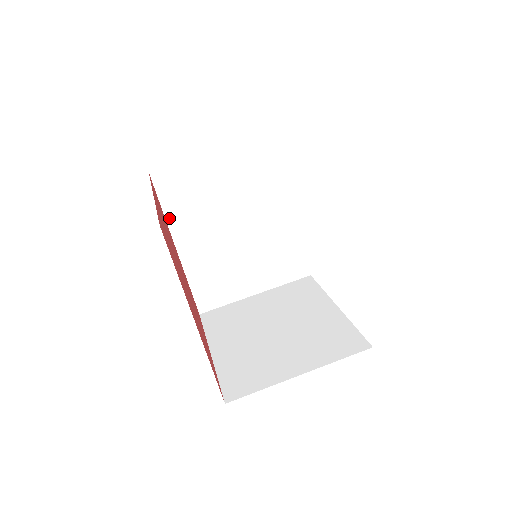
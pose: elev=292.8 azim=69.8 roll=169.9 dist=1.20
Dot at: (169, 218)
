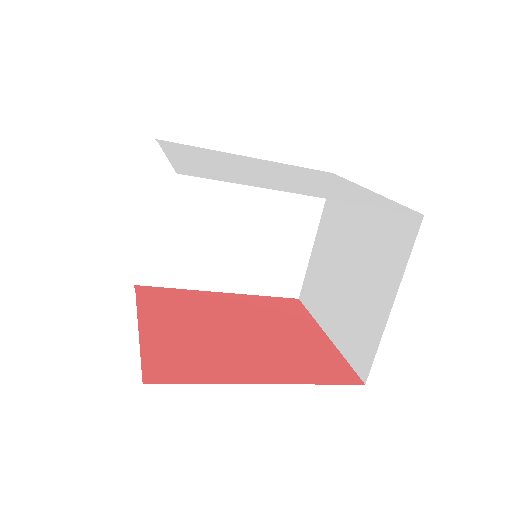
Dot at: (189, 286)
